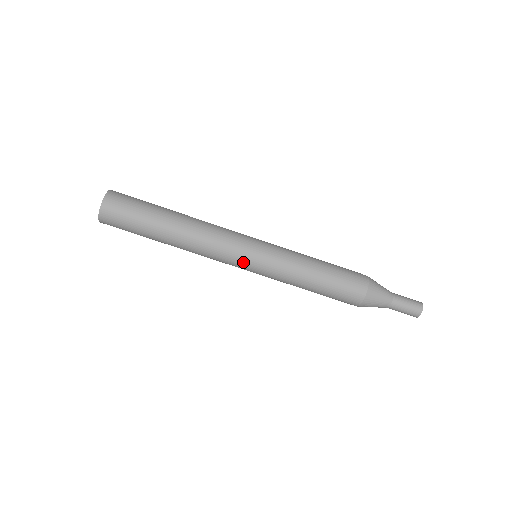
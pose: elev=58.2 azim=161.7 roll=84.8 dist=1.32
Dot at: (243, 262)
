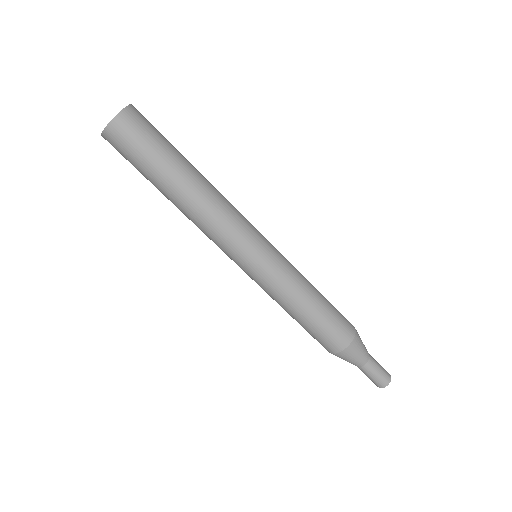
Dot at: (252, 248)
